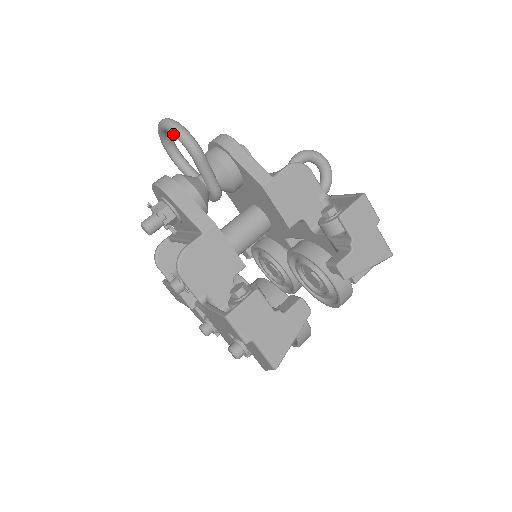
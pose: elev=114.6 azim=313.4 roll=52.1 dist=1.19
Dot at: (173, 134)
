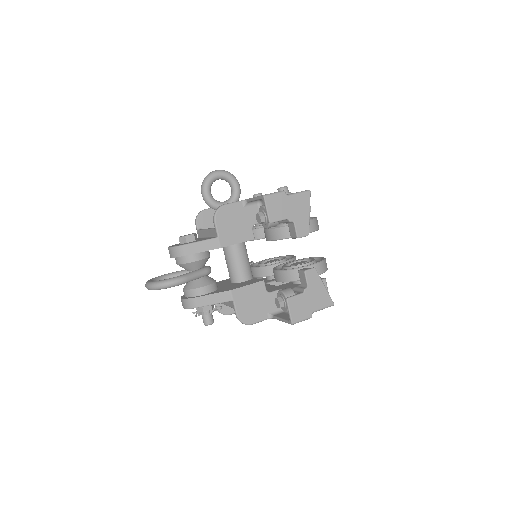
Dot at: occluded
